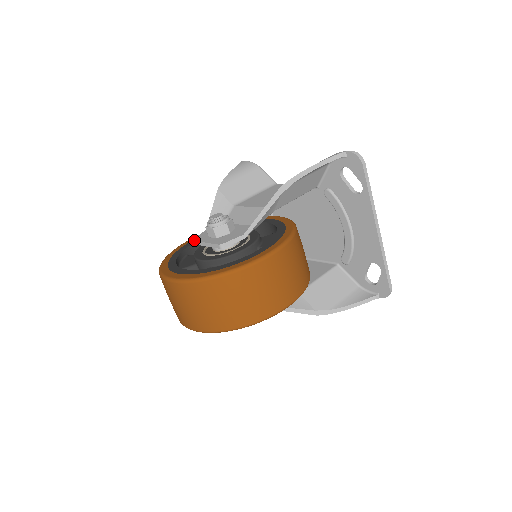
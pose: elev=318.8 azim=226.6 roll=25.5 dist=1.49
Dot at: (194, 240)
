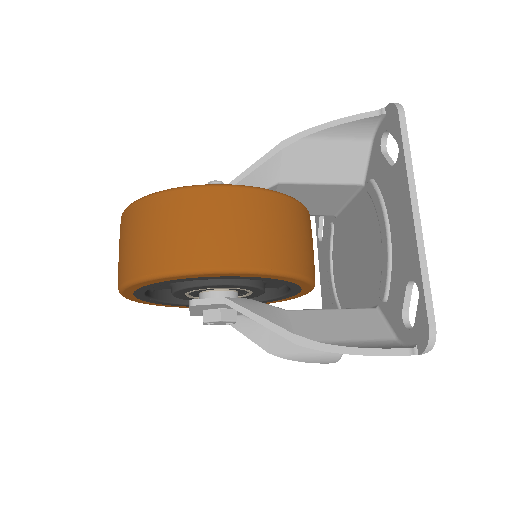
Dot at: occluded
